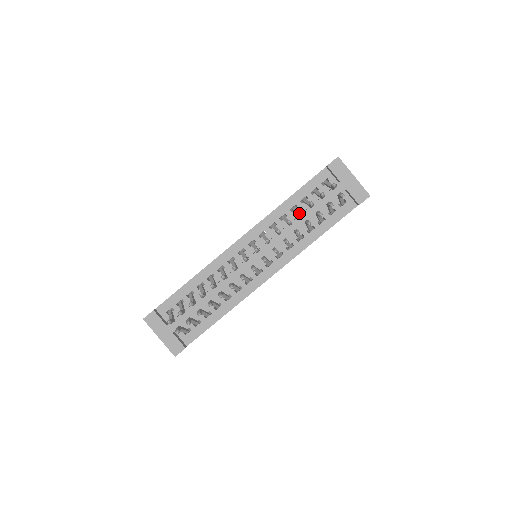
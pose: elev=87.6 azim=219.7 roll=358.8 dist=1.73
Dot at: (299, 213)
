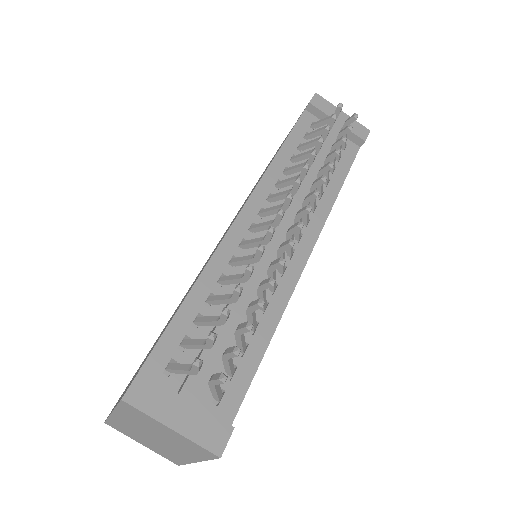
Dot at: (320, 140)
